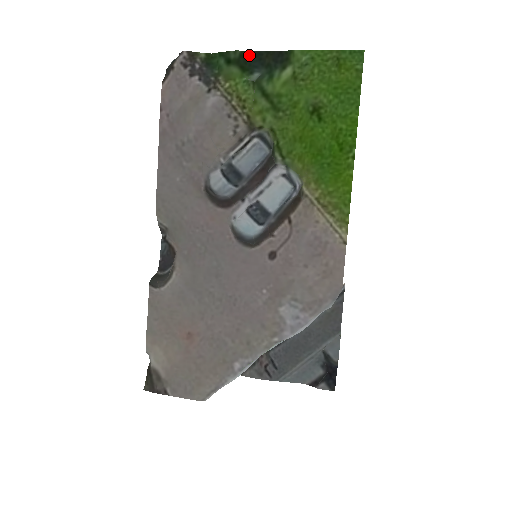
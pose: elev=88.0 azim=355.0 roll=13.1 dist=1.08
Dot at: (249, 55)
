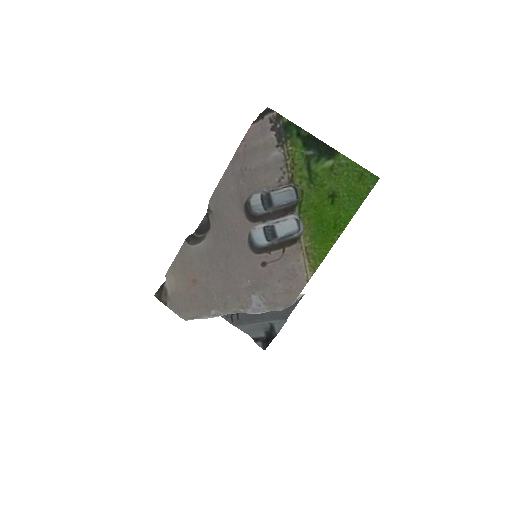
Dot at: (312, 138)
